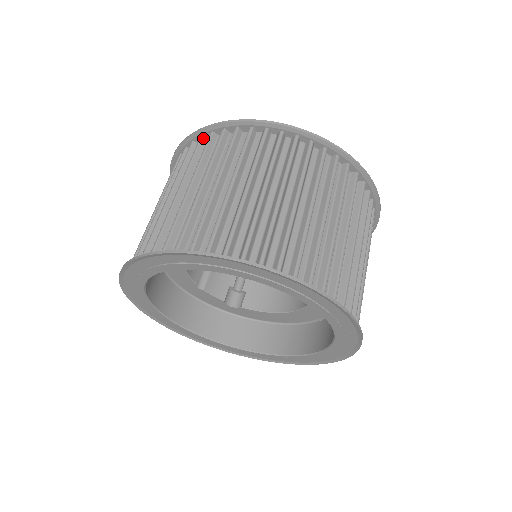
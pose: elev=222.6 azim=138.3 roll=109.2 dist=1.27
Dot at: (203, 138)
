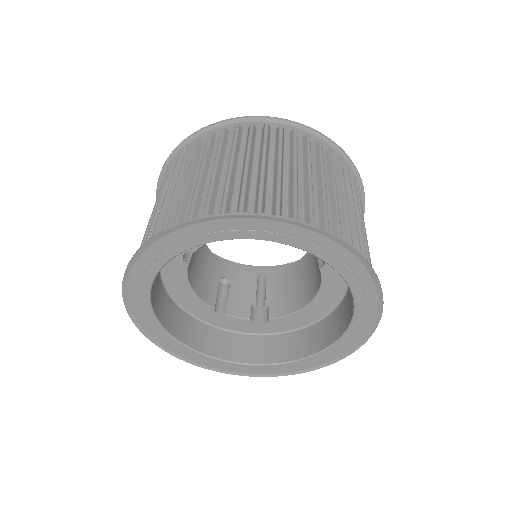
Dot at: (168, 171)
